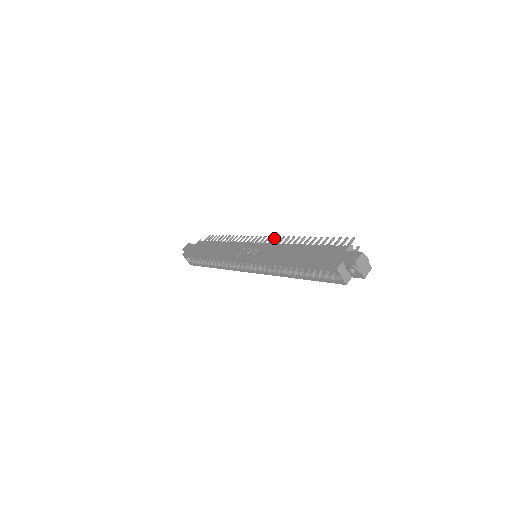
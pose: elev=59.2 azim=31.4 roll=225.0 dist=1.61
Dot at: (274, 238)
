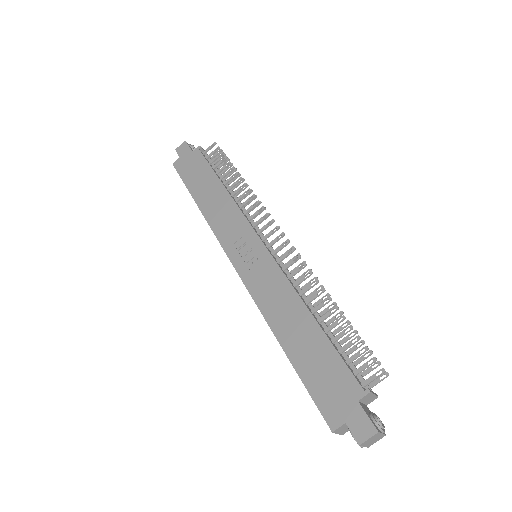
Dot at: (287, 244)
